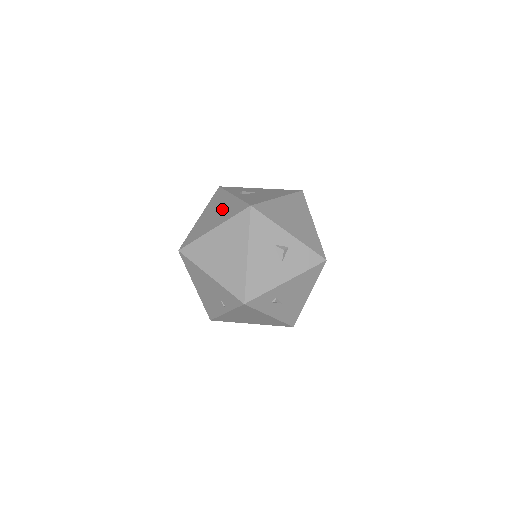
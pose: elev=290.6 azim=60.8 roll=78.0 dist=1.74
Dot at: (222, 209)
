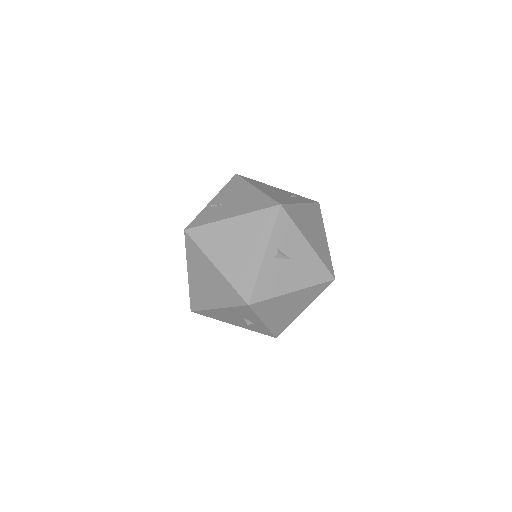
Dot at: (243, 254)
